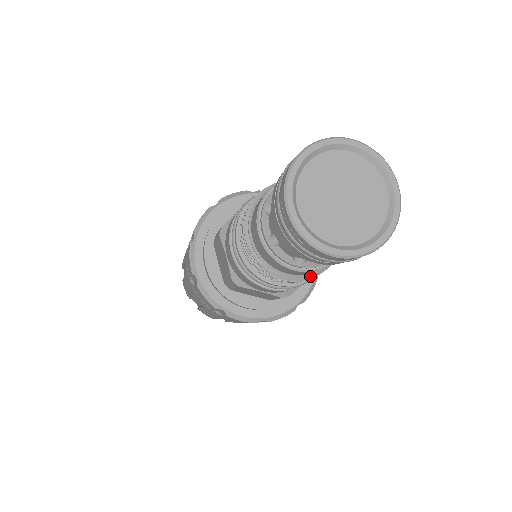
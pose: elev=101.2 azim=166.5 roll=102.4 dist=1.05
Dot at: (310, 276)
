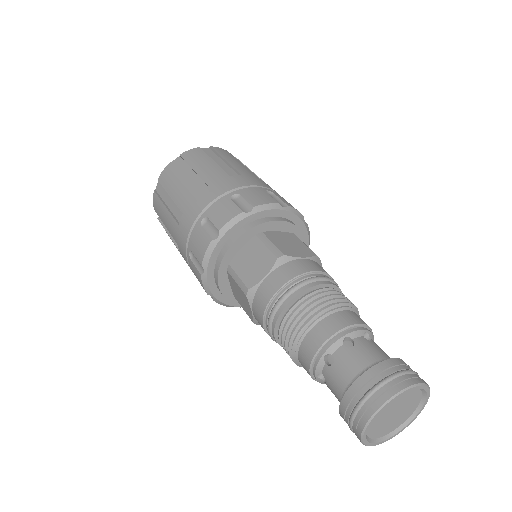
Dot at: (301, 366)
